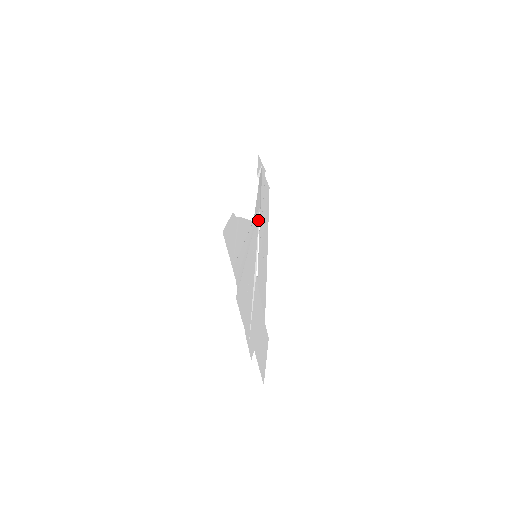
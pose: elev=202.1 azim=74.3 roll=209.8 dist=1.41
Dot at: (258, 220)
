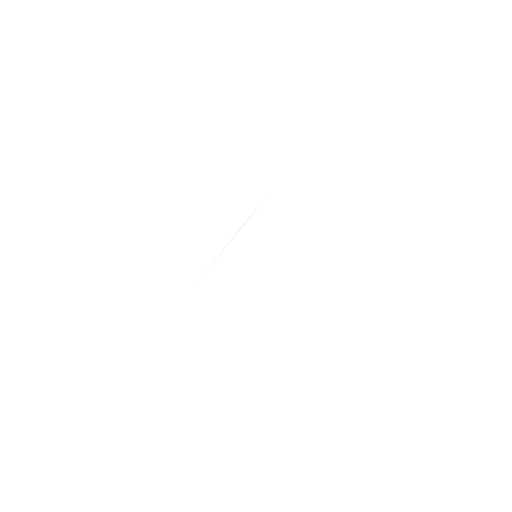
Dot at: (262, 215)
